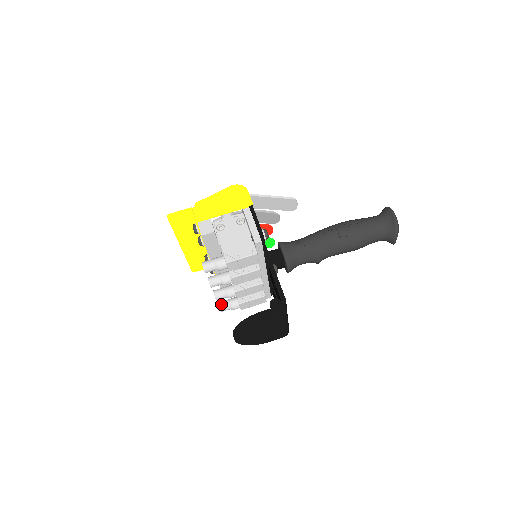
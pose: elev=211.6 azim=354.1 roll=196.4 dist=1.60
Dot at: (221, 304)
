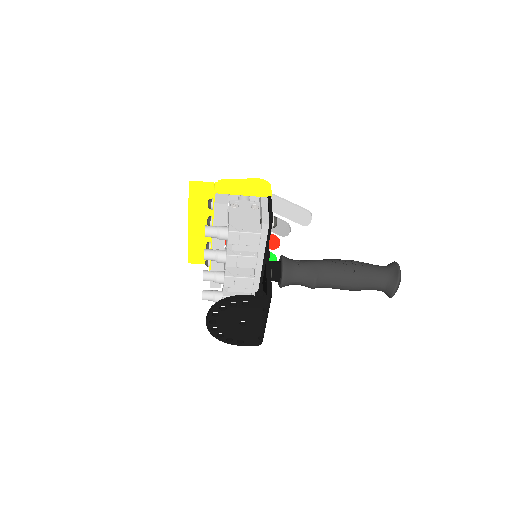
Dot at: (205, 291)
